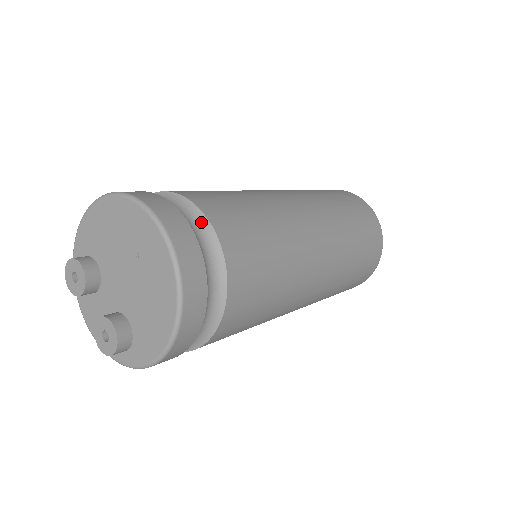
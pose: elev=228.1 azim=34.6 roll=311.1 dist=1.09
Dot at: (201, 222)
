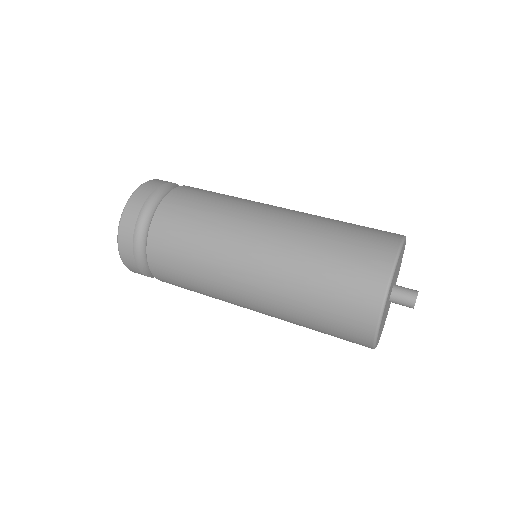
Dot at: (151, 219)
